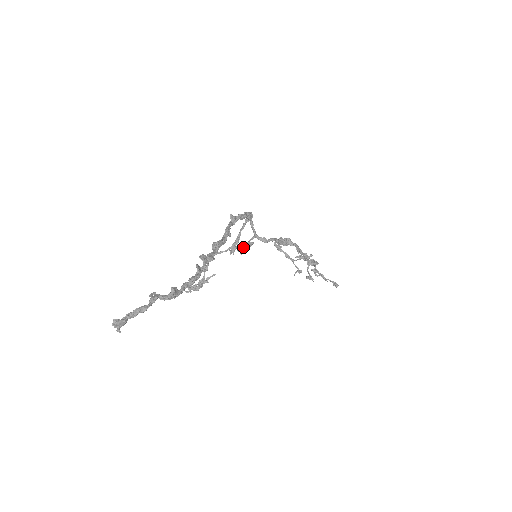
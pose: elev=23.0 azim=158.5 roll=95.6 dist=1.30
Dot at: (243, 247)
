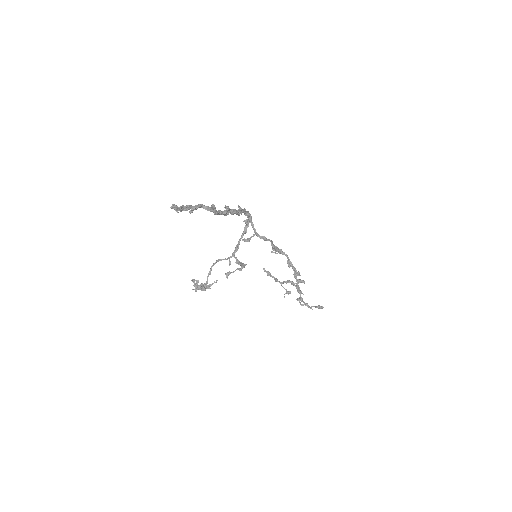
Dot at: (247, 240)
